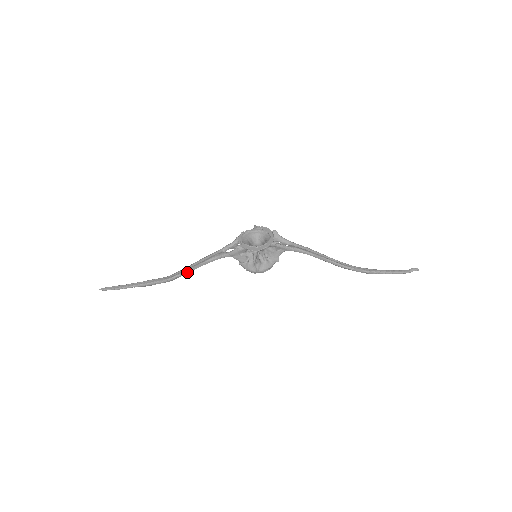
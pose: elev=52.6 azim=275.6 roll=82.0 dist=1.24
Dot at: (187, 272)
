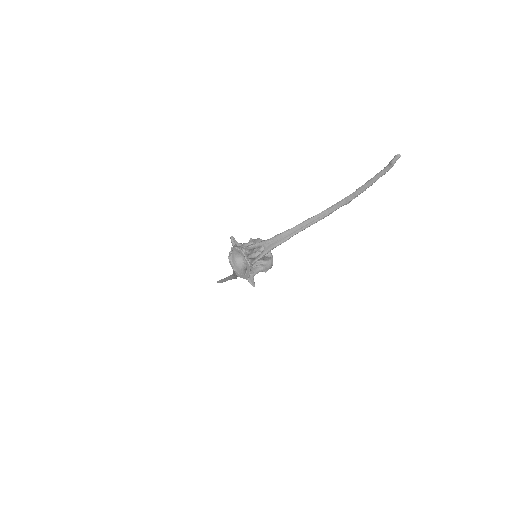
Dot at: (236, 277)
